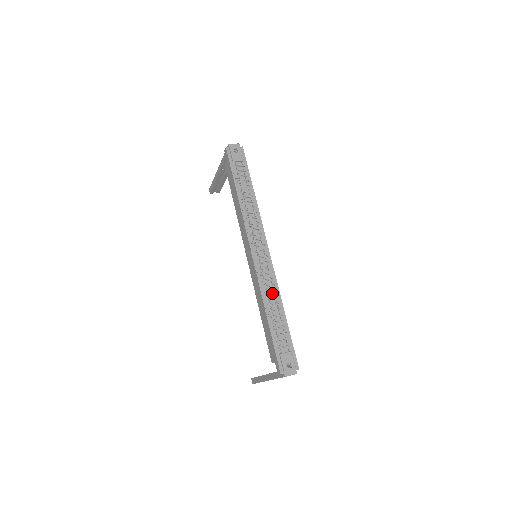
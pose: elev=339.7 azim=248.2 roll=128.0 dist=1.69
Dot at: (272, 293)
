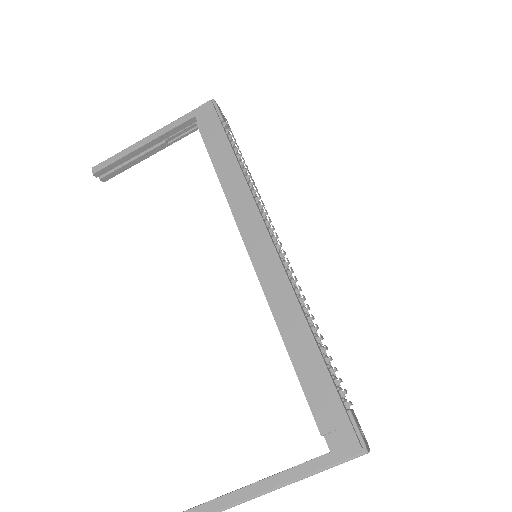
Dot at: occluded
